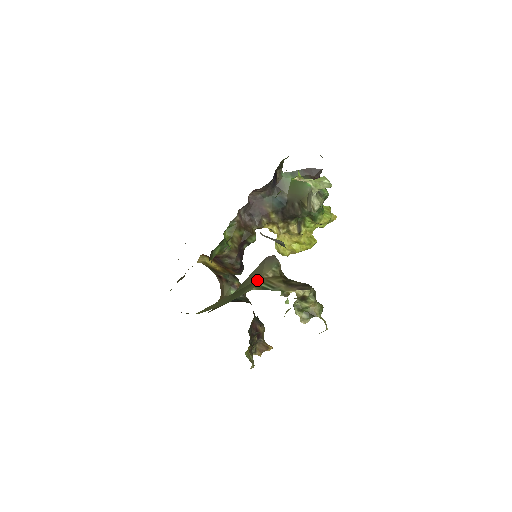
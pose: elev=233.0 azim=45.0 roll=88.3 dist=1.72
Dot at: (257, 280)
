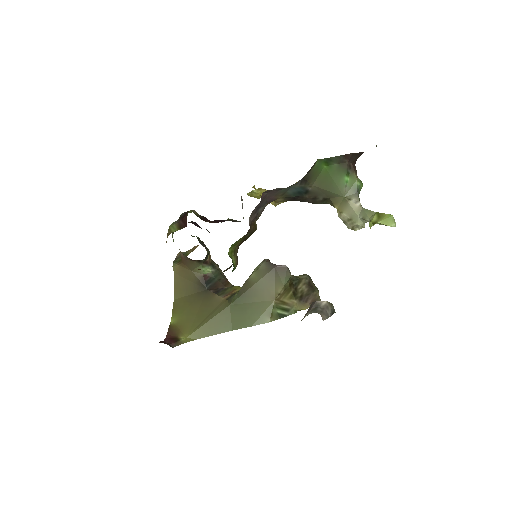
Dot at: (269, 303)
